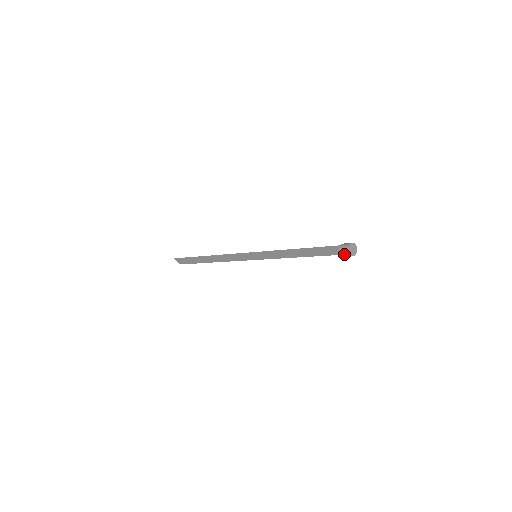
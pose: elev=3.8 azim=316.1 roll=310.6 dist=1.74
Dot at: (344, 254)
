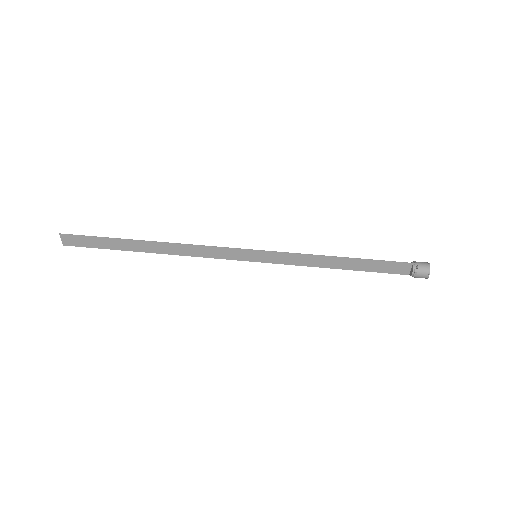
Dot at: (419, 275)
